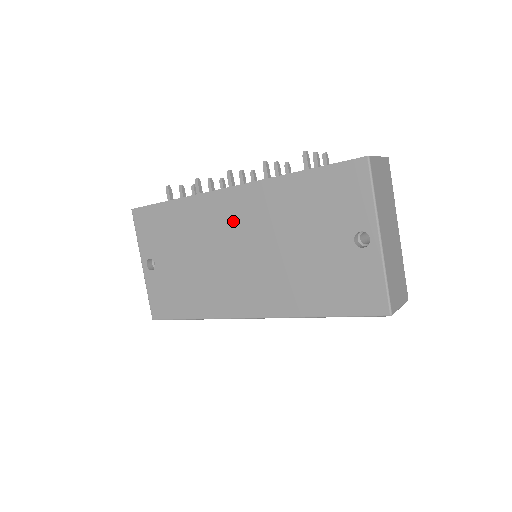
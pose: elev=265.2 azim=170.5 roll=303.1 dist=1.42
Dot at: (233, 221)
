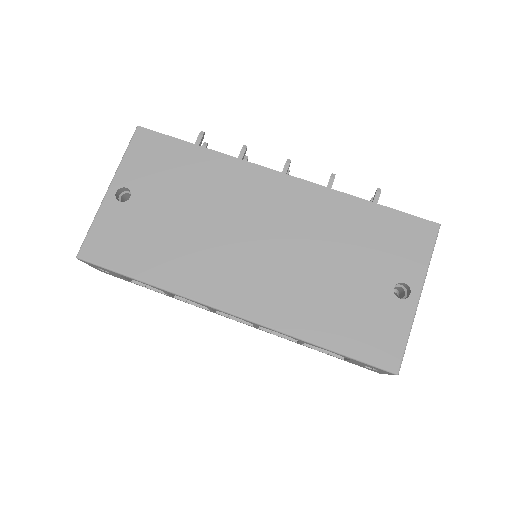
Dot at: (270, 206)
